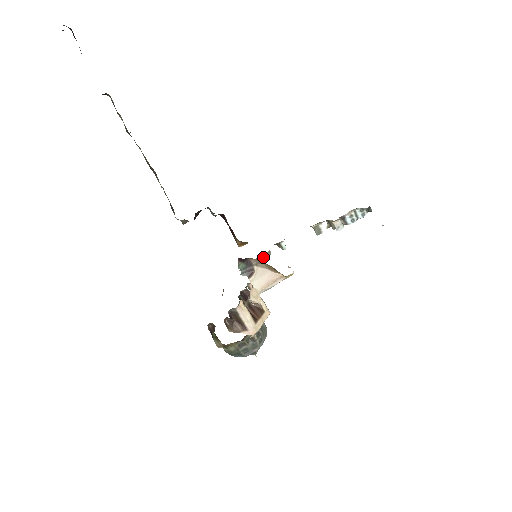
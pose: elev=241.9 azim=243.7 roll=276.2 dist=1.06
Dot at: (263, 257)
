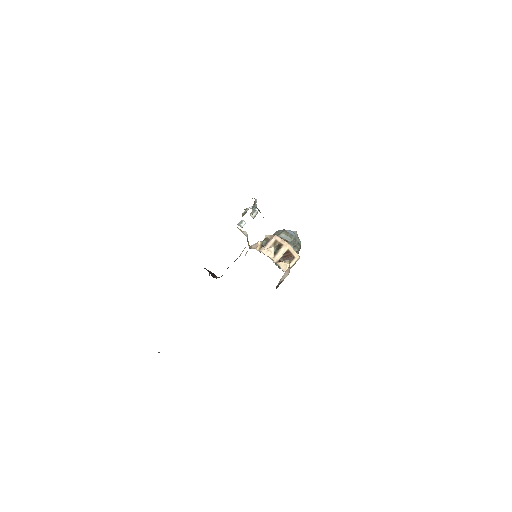
Dot at: (247, 237)
